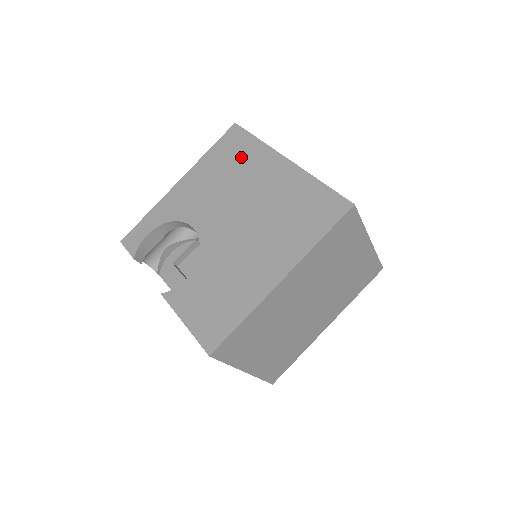
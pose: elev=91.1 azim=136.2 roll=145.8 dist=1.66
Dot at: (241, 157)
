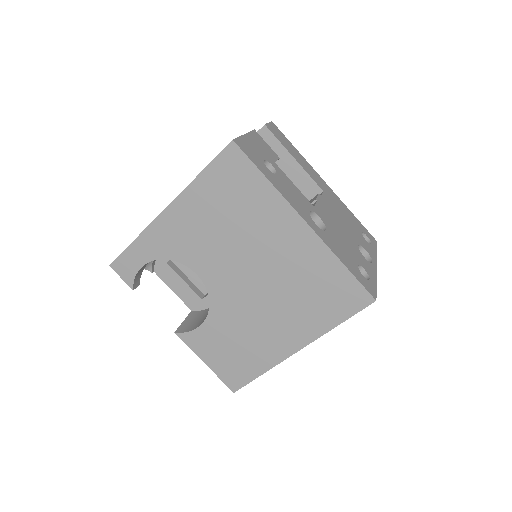
Dot at: (246, 201)
